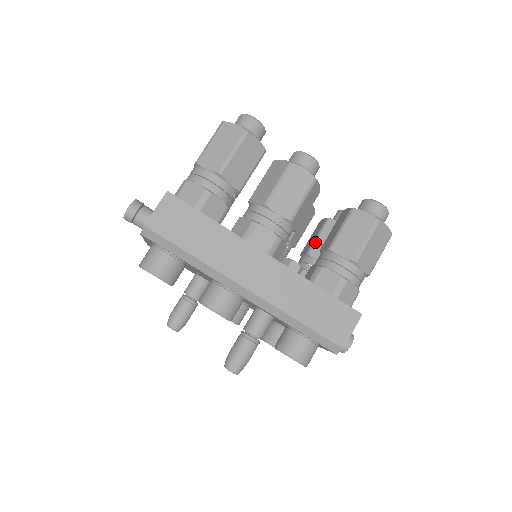
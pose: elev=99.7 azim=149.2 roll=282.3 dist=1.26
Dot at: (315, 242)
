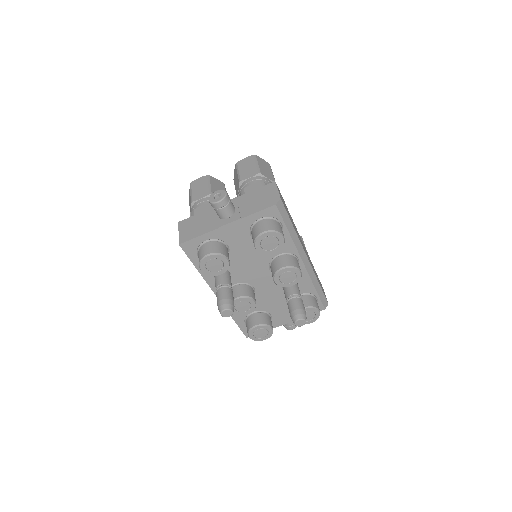
Dot at: occluded
